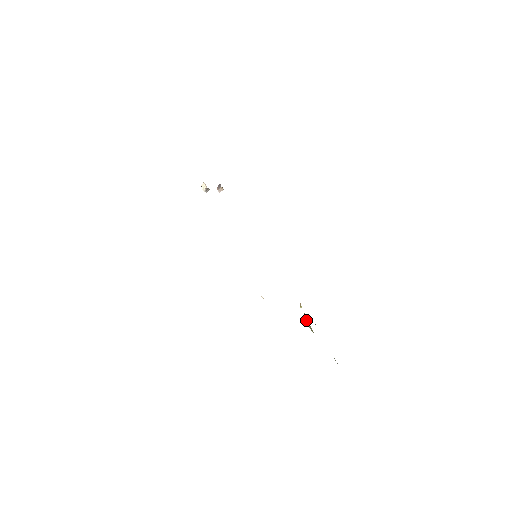
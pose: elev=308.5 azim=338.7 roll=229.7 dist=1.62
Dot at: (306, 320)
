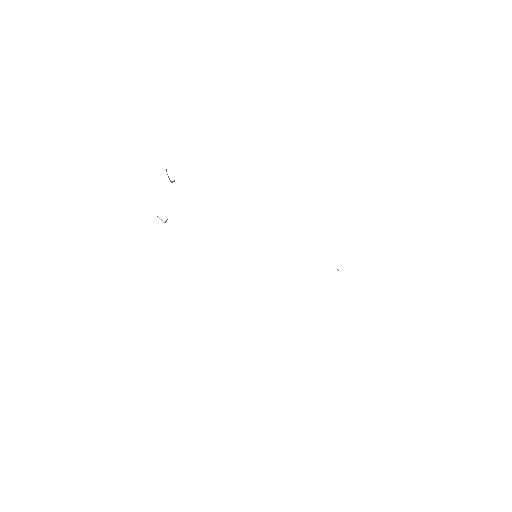
Dot at: occluded
